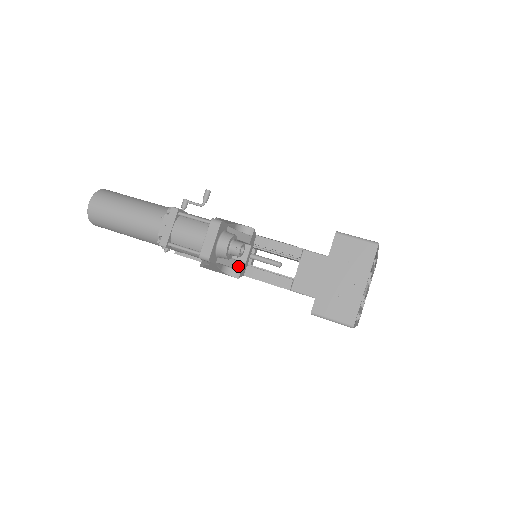
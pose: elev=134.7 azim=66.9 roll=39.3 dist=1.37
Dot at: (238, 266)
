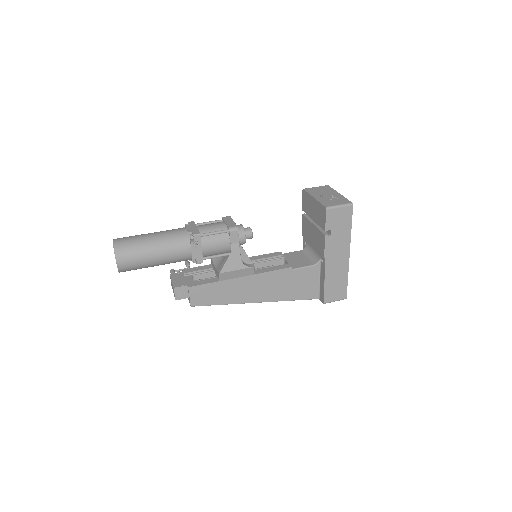
Dot at: (249, 259)
